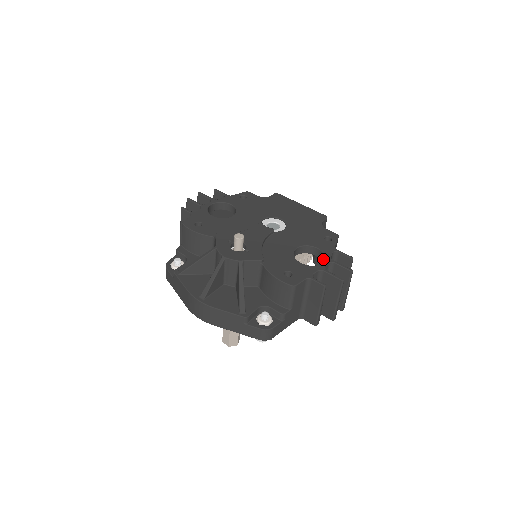
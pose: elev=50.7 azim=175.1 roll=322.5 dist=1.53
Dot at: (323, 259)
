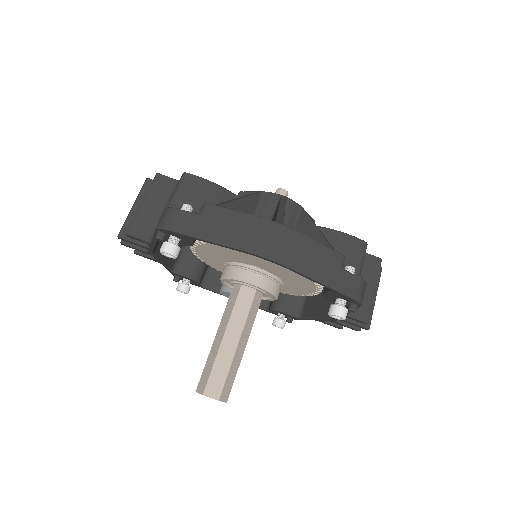
Dot at: occluded
